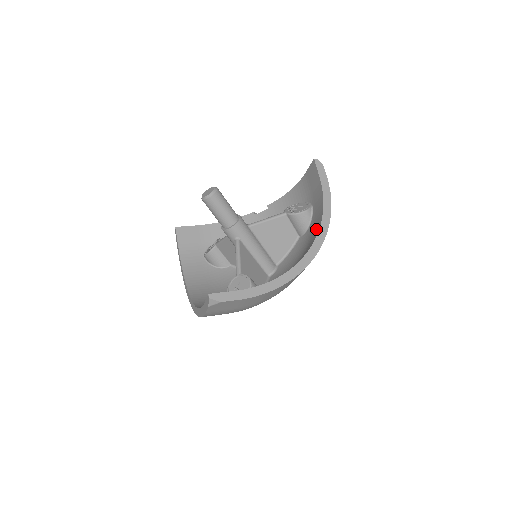
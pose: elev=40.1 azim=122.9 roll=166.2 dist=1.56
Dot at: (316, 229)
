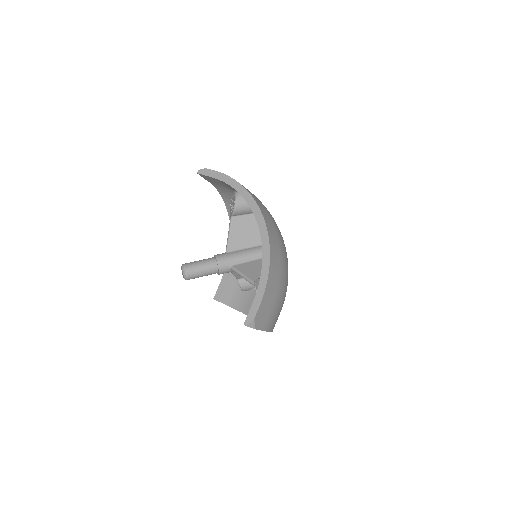
Dot at: occluded
